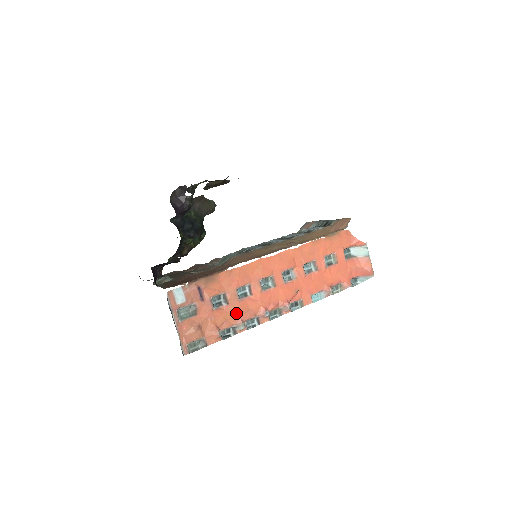
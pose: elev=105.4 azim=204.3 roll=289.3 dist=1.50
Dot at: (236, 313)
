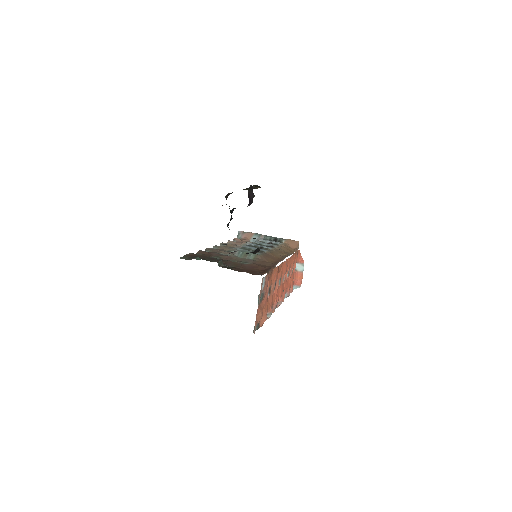
Dot at: (270, 303)
